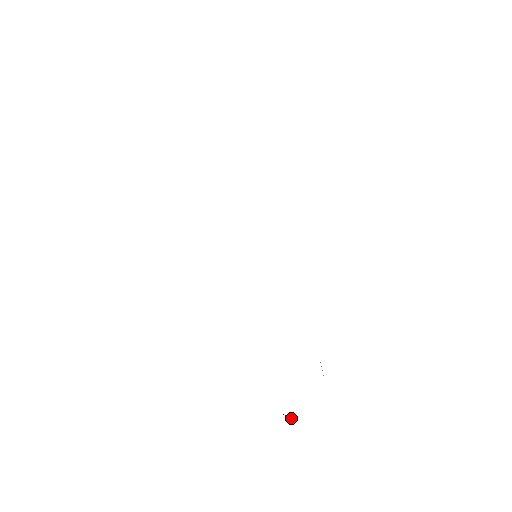
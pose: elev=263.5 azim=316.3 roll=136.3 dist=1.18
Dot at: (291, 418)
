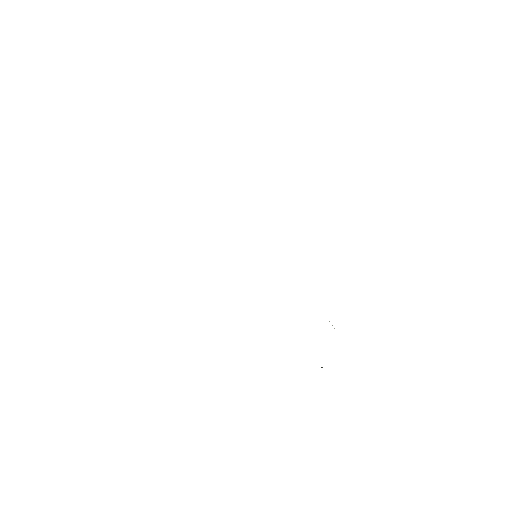
Dot at: (321, 367)
